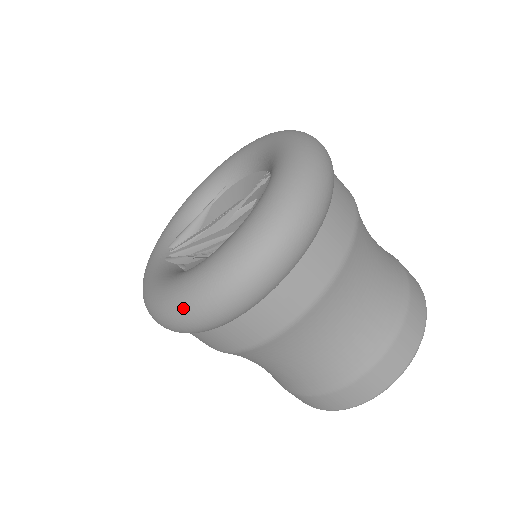
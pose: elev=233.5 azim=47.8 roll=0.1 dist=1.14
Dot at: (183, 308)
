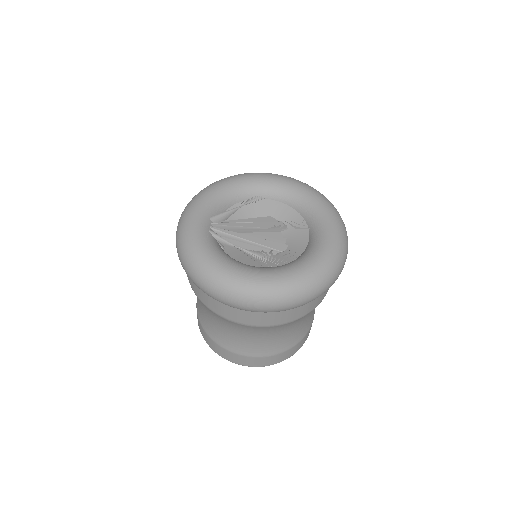
Dot at: (239, 294)
